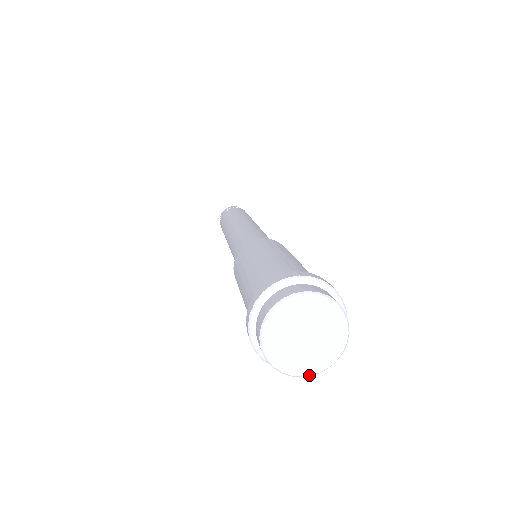
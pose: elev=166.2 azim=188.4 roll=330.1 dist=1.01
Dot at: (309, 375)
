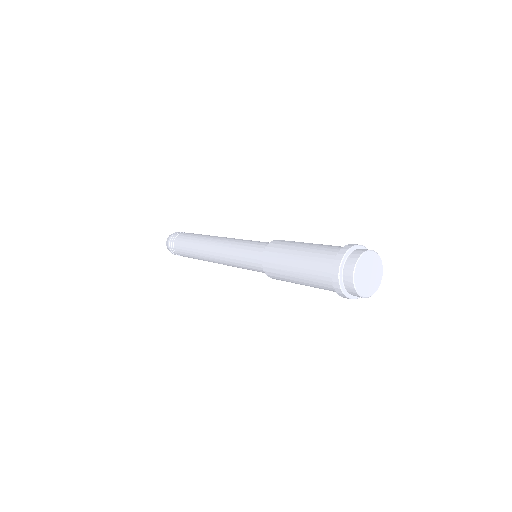
Dot at: (363, 296)
